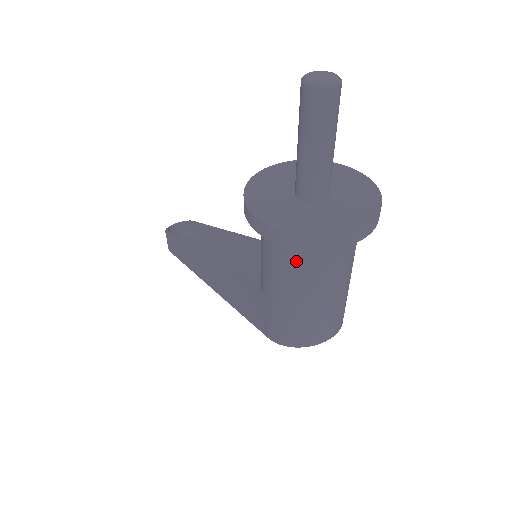
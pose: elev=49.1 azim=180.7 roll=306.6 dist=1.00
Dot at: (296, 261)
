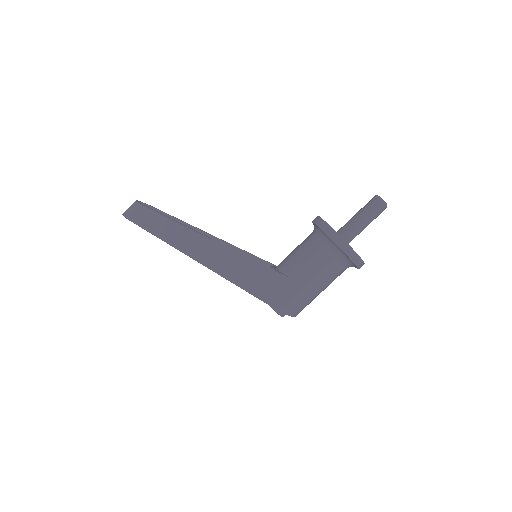
Dot at: (336, 268)
